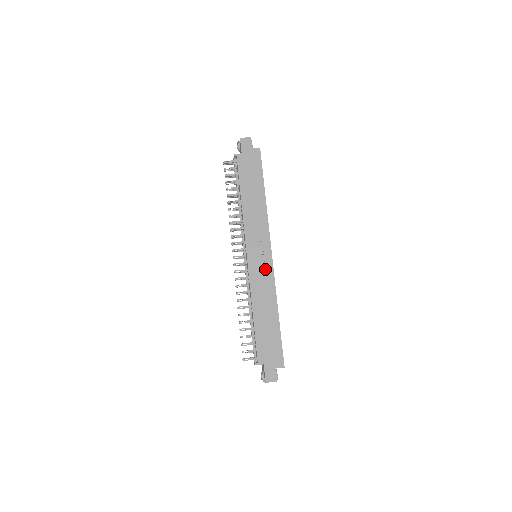
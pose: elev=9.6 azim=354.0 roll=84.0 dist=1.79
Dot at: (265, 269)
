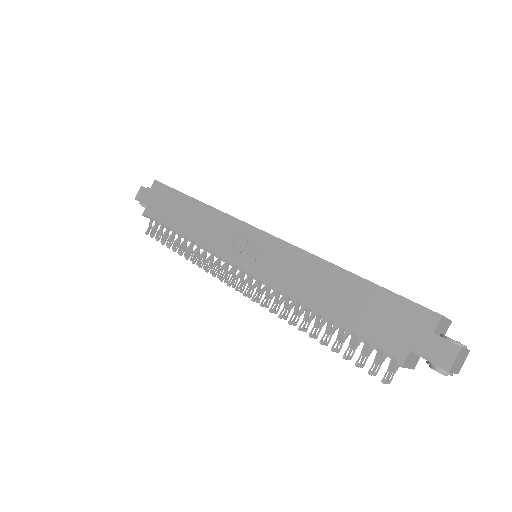
Dot at: (271, 252)
